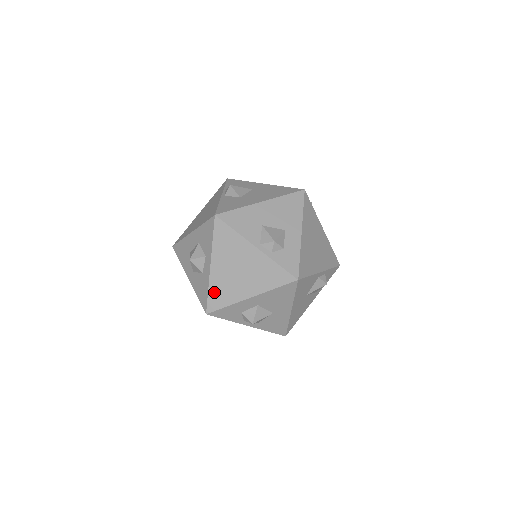
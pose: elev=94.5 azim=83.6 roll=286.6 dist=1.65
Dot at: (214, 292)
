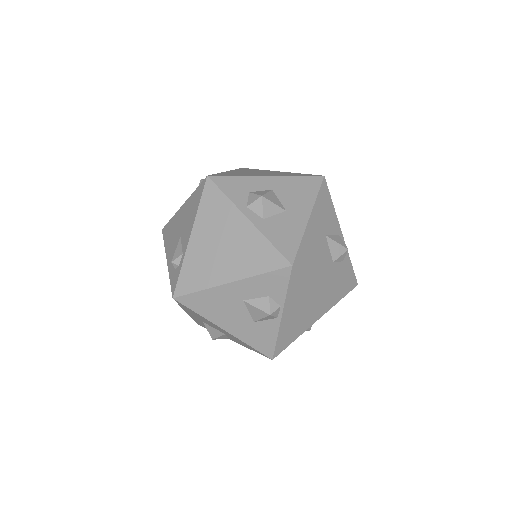
Dot at: occluded
